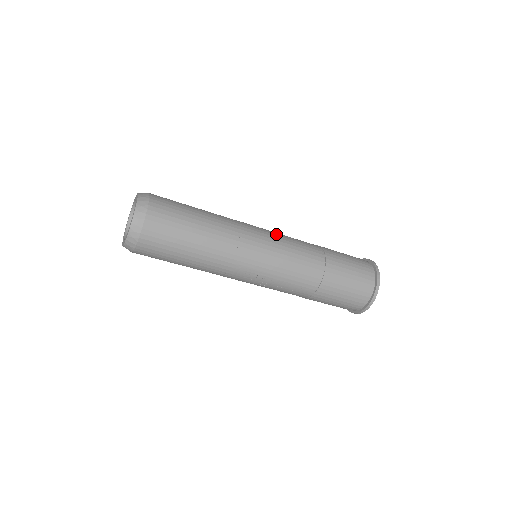
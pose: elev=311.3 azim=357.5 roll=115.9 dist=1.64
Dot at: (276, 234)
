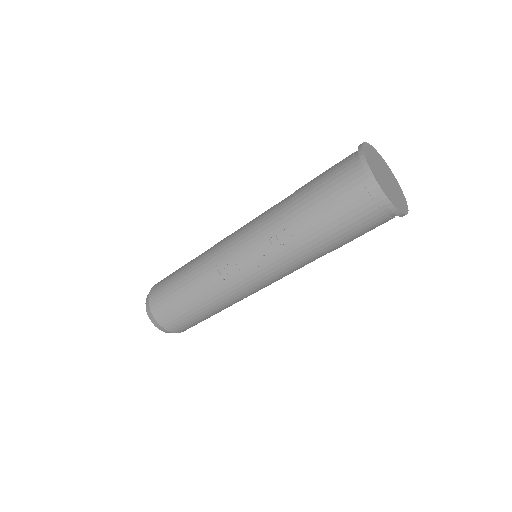
Dot at: occluded
